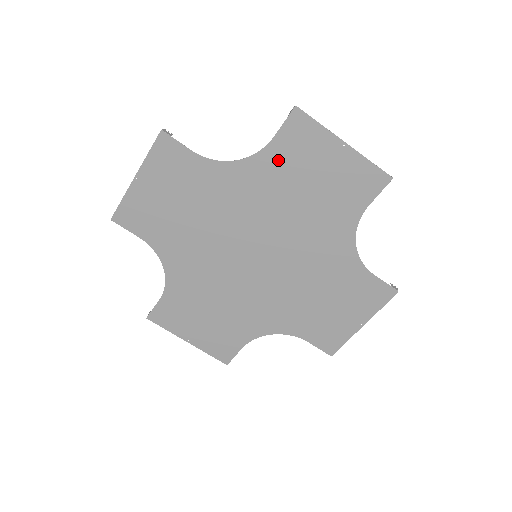
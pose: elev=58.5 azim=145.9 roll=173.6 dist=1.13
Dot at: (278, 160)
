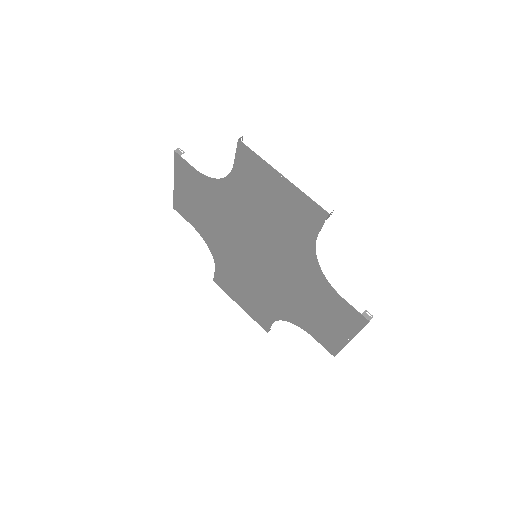
Dot at: (243, 182)
